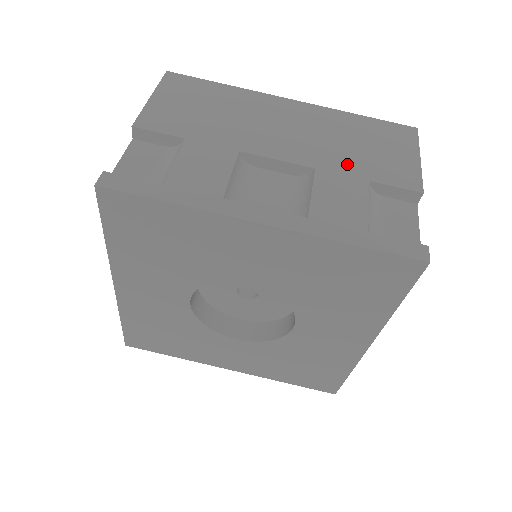
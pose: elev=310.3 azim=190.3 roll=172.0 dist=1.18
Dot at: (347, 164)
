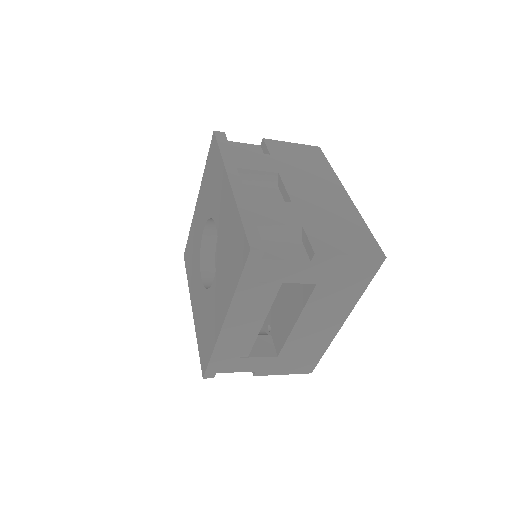
Dot at: (309, 217)
